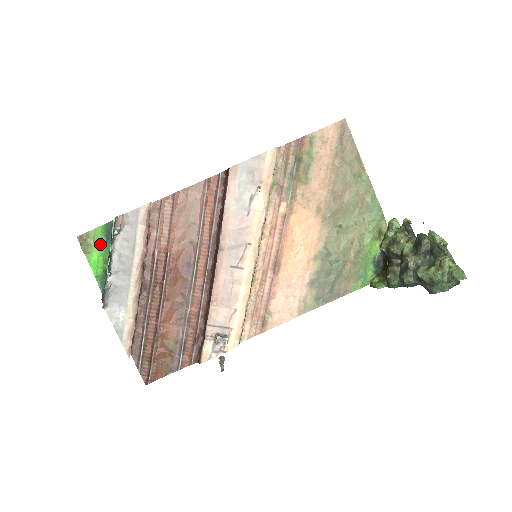
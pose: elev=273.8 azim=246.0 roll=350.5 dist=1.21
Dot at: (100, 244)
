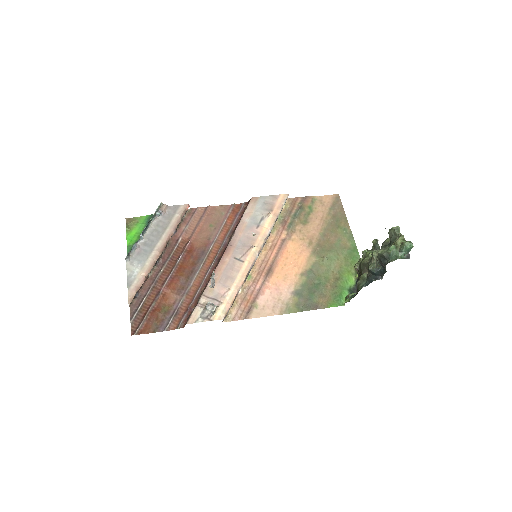
Dot at: (141, 226)
